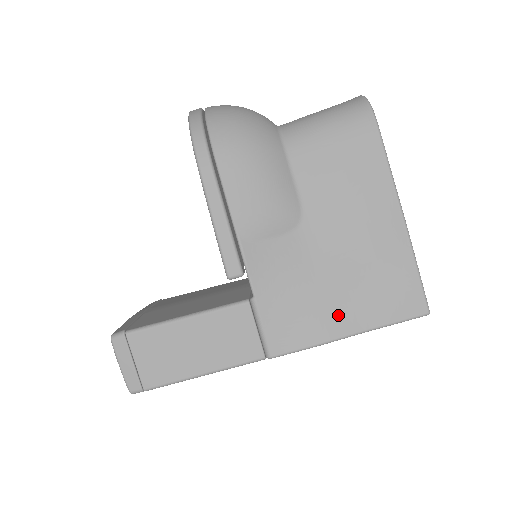
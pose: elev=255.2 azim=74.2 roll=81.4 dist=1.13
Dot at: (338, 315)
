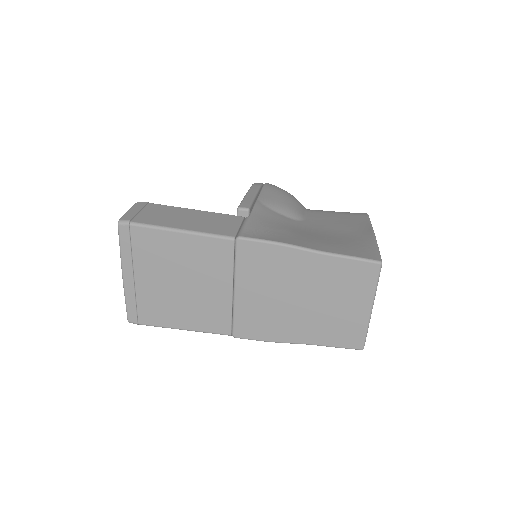
Dot at: (305, 242)
